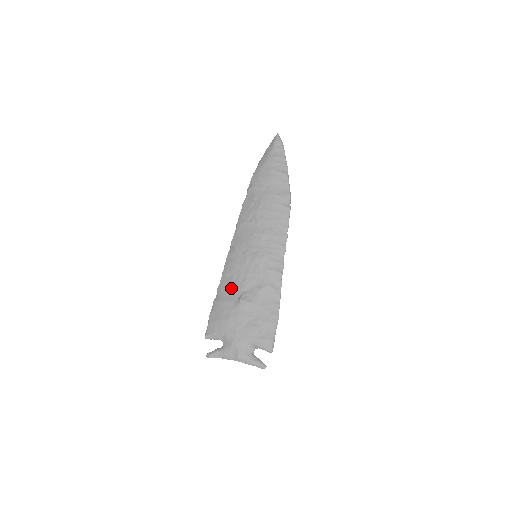
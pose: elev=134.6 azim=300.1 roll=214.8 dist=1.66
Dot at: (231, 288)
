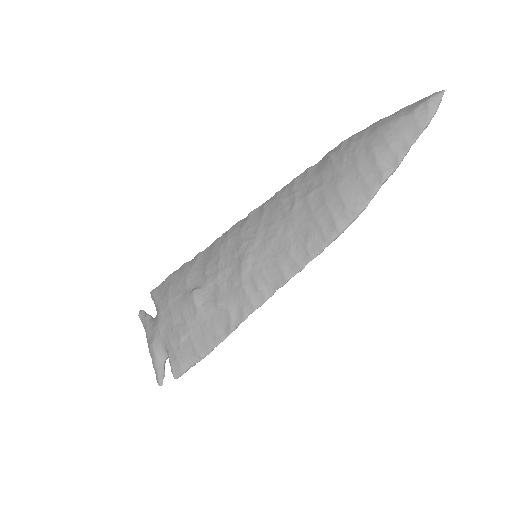
Dot at: (202, 268)
